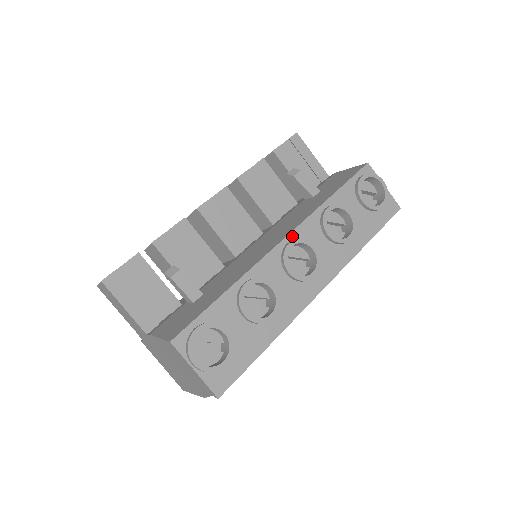
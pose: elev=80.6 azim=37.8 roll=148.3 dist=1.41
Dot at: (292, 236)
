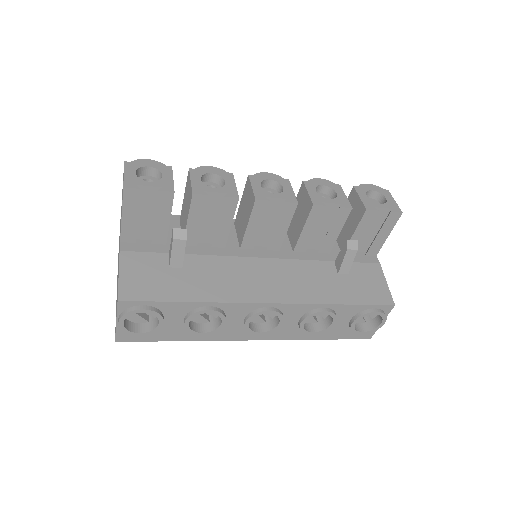
Dot at: (278, 306)
